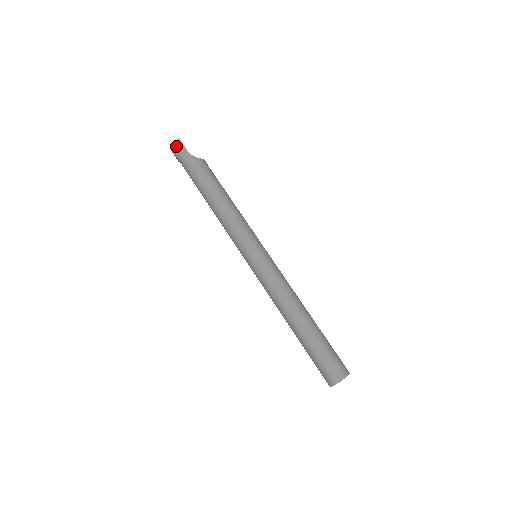
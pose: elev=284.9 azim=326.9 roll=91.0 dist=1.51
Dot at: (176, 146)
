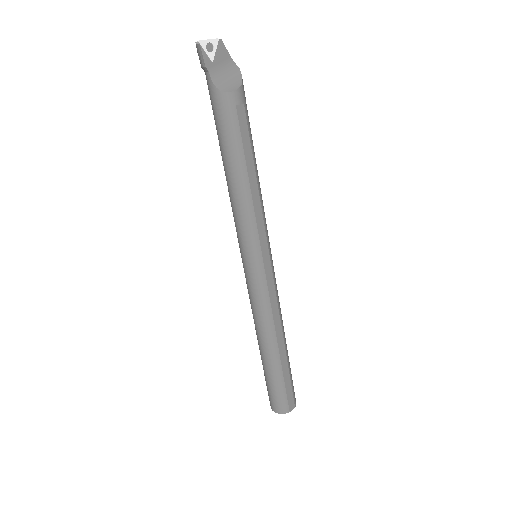
Dot at: (198, 53)
